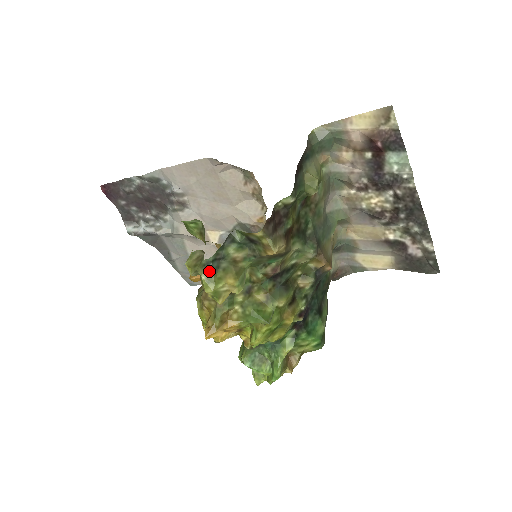
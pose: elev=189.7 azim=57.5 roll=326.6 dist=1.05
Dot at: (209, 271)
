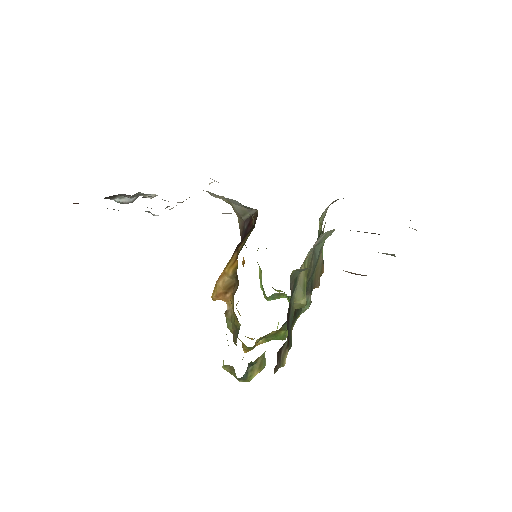
Dot at: (243, 379)
